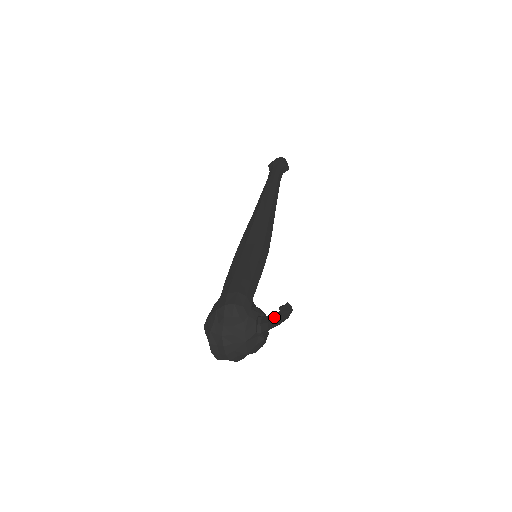
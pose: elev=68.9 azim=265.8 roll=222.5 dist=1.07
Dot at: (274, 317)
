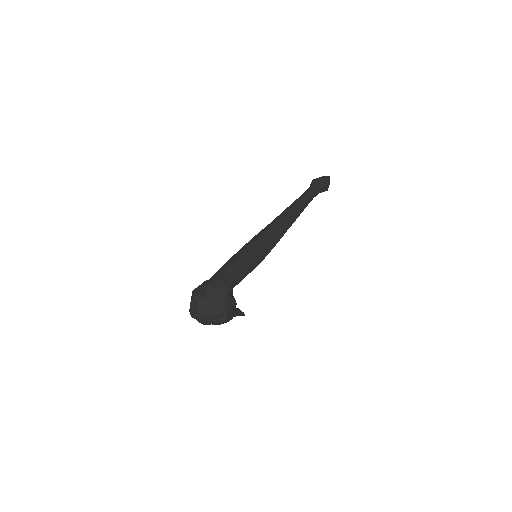
Dot at: (235, 311)
